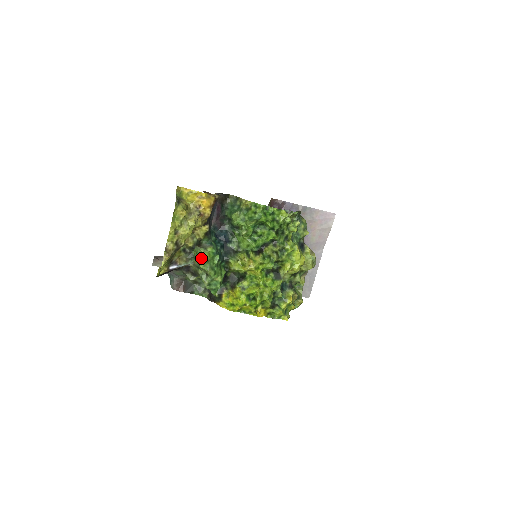
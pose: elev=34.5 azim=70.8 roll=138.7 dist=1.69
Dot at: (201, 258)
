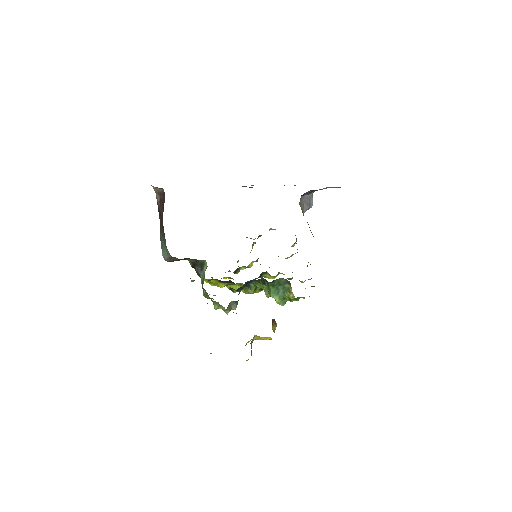
Dot at: (220, 306)
